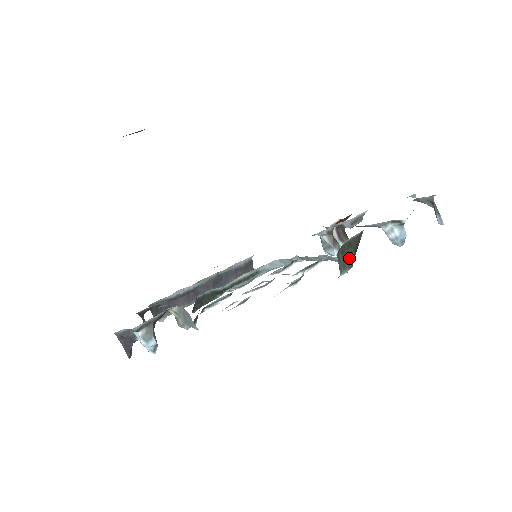
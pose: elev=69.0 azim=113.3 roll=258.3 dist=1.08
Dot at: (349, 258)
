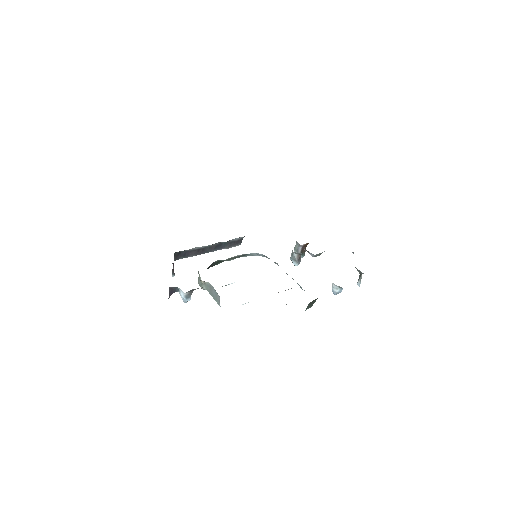
Dot at: (313, 303)
